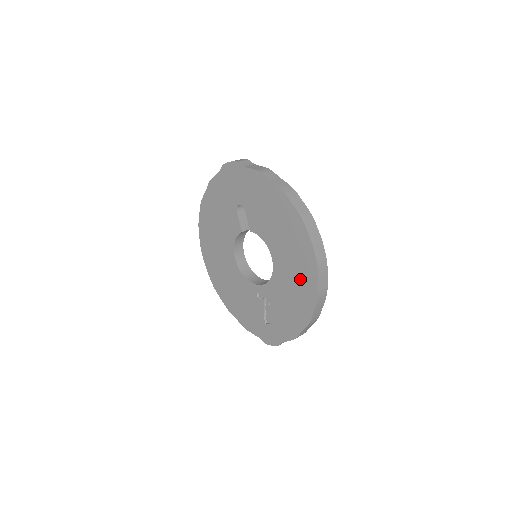
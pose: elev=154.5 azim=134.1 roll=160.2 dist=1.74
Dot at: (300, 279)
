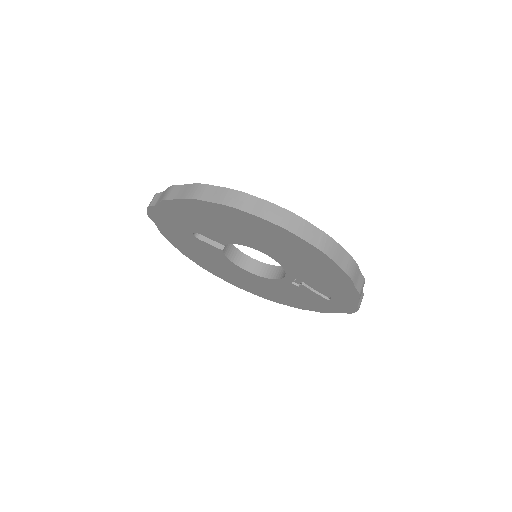
Dot at: (294, 250)
